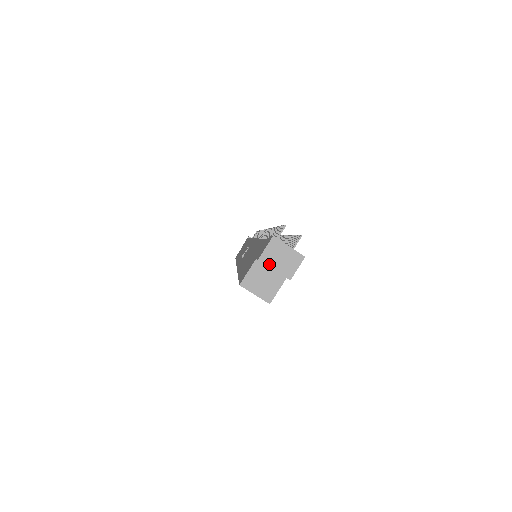
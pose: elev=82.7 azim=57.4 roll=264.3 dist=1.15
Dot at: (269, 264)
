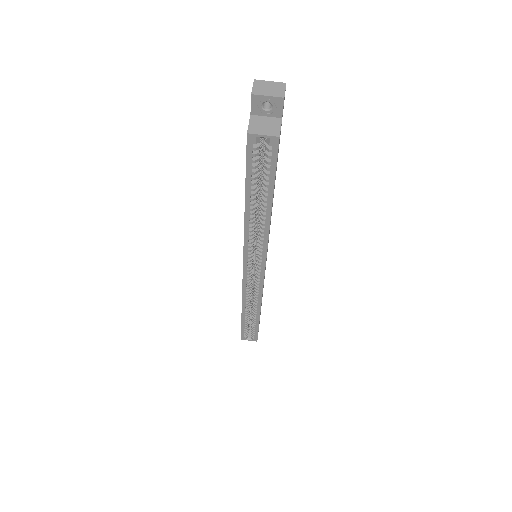
Dot at: (261, 94)
